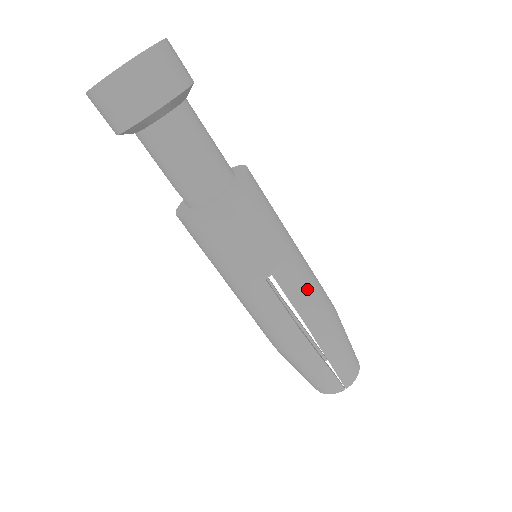
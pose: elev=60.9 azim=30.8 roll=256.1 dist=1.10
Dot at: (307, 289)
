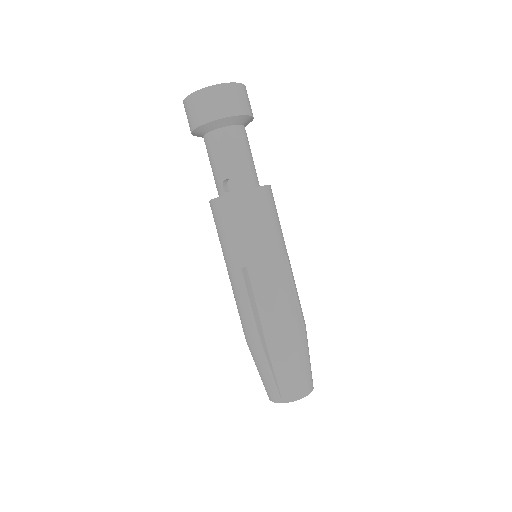
Dot at: occluded
